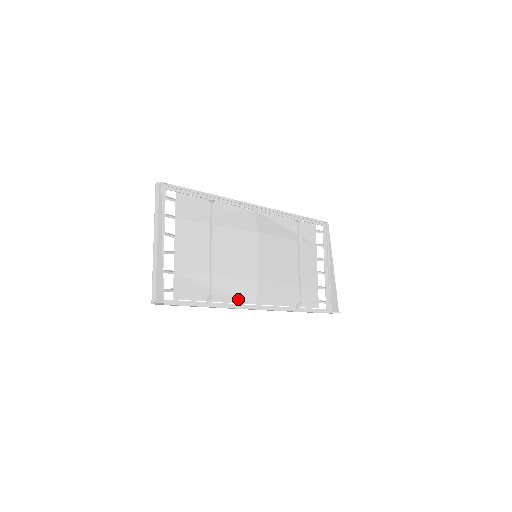
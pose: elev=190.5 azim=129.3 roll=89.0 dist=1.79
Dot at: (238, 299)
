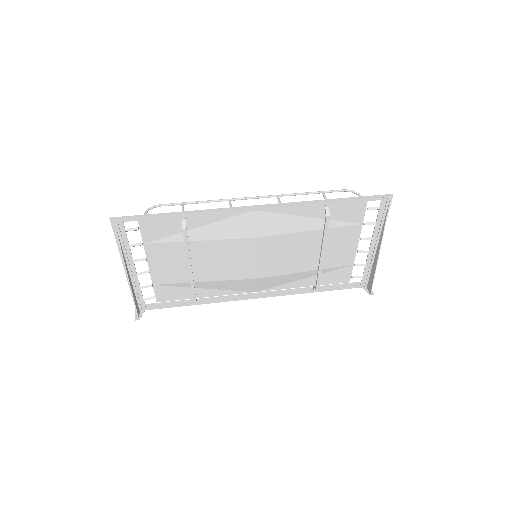
Dot at: (233, 291)
